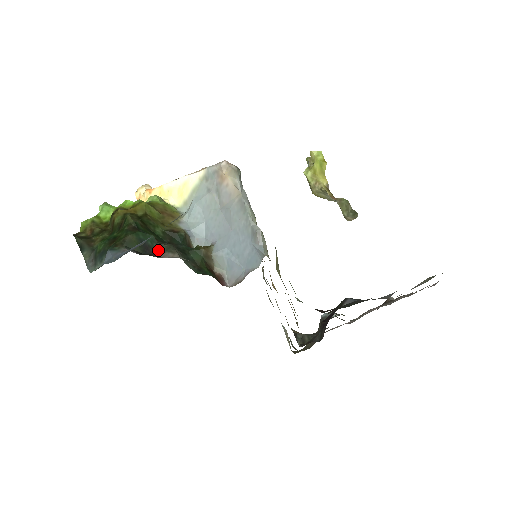
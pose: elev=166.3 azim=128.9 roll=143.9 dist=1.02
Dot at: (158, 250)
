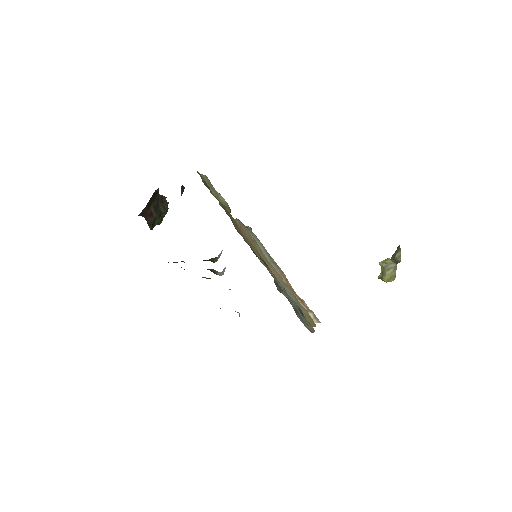
Dot at: occluded
